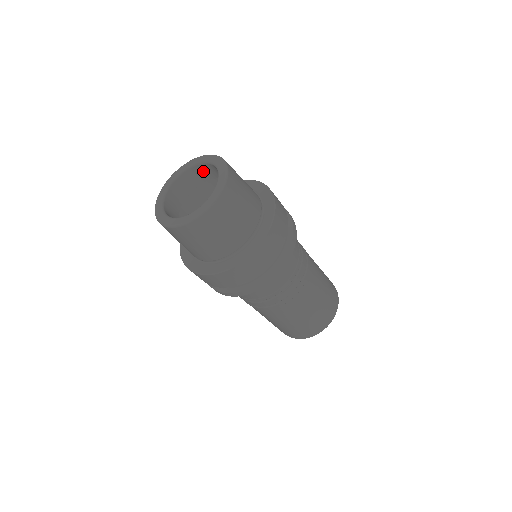
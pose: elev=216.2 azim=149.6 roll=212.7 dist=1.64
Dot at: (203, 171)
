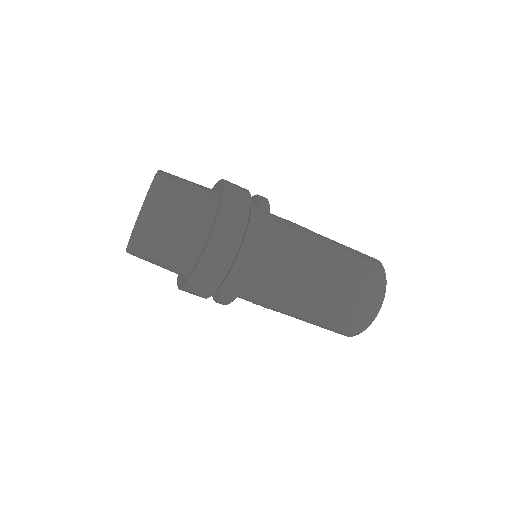
Dot at: occluded
